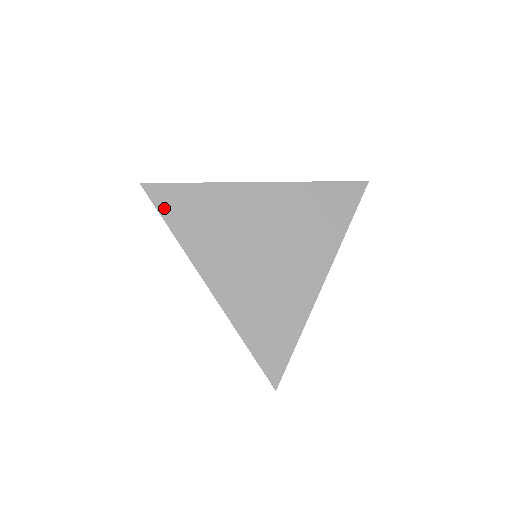
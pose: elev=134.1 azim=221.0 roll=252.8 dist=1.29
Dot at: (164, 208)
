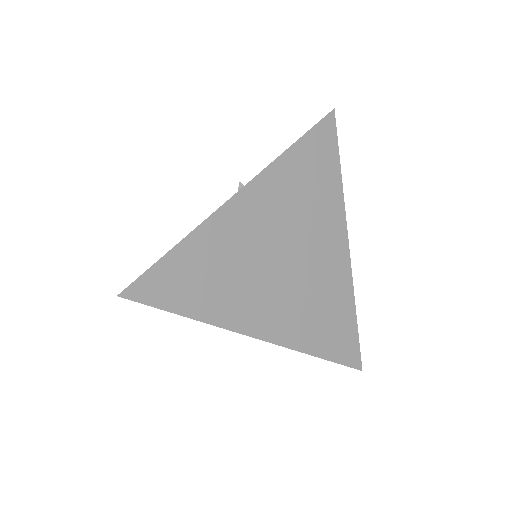
Dot at: (165, 301)
